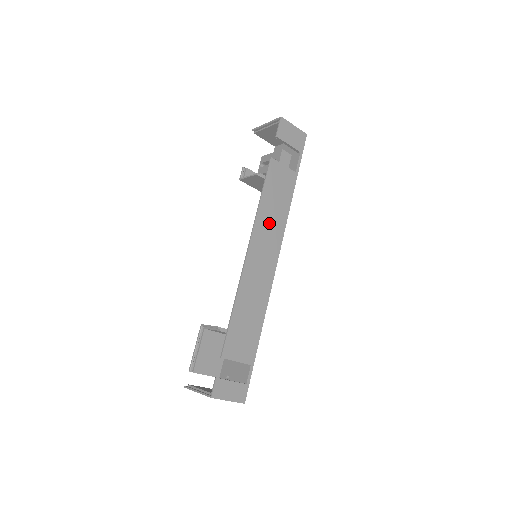
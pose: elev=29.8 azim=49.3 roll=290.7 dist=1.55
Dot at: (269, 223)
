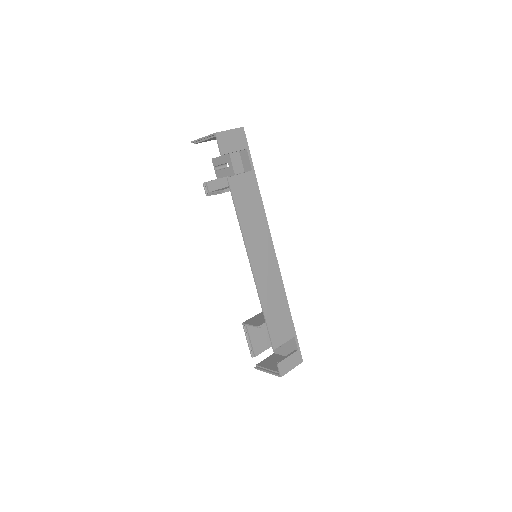
Dot at: (255, 231)
